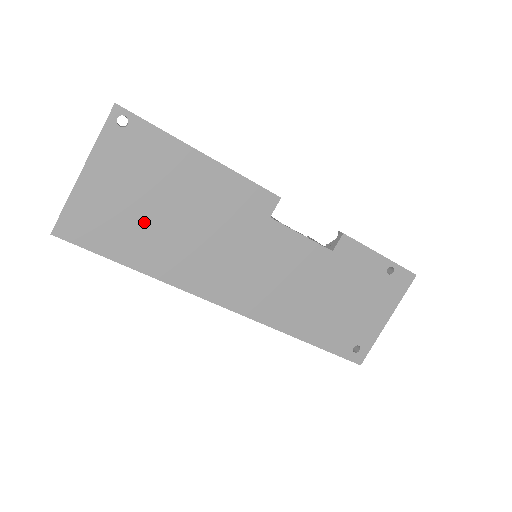
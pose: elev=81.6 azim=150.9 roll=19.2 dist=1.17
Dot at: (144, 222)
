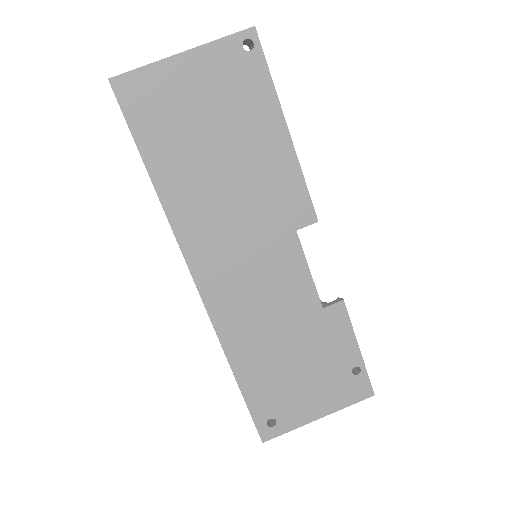
Dot at: (192, 140)
